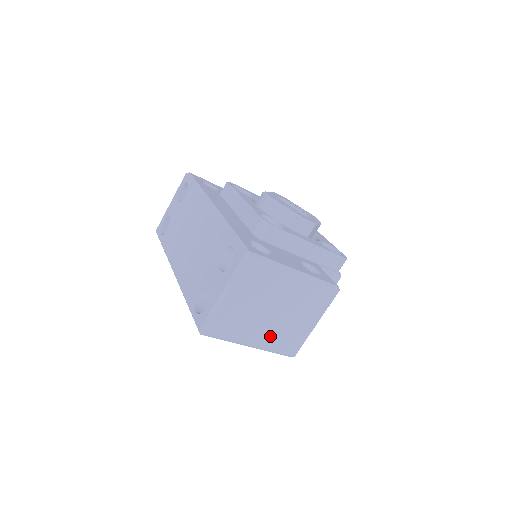
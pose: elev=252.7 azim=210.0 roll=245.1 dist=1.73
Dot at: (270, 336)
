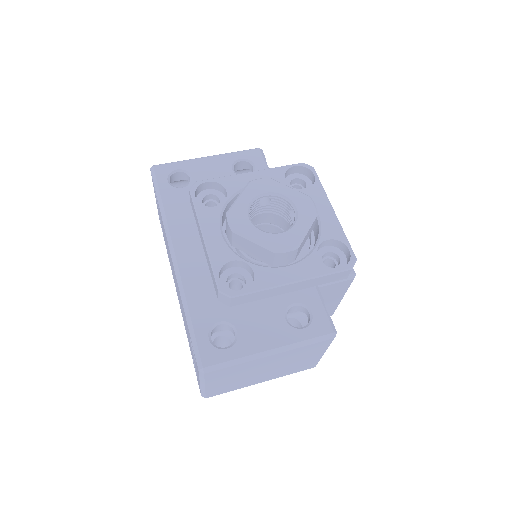
Dot at: (276, 374)
